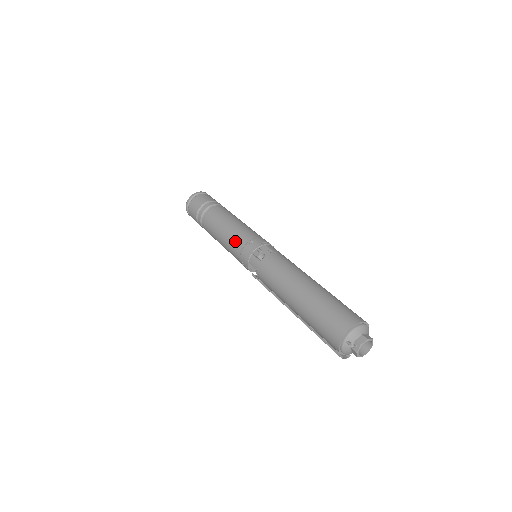
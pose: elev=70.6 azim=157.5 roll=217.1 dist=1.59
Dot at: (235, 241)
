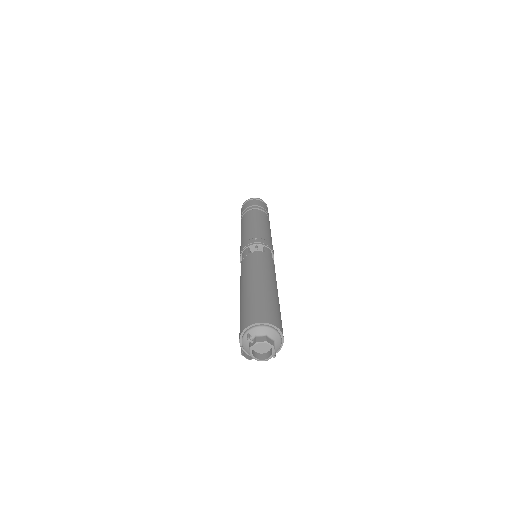
Dot at: (246, 235)
